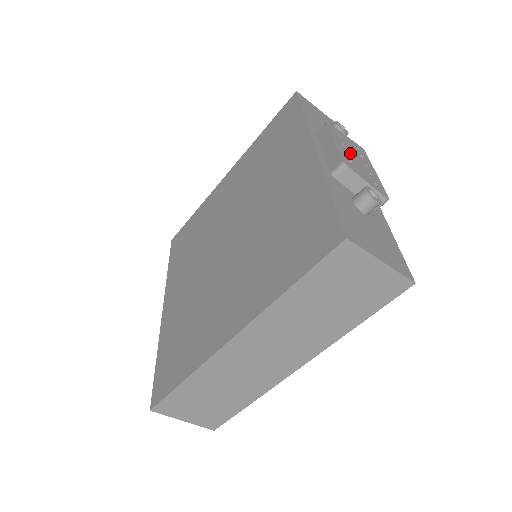
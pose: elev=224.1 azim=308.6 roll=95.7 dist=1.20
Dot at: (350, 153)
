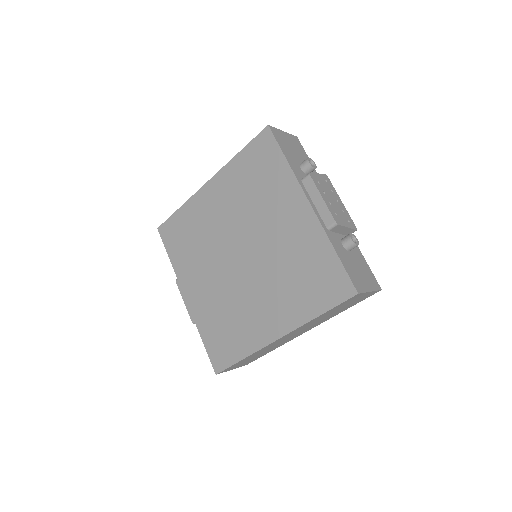
Dot at: (330, 200)
